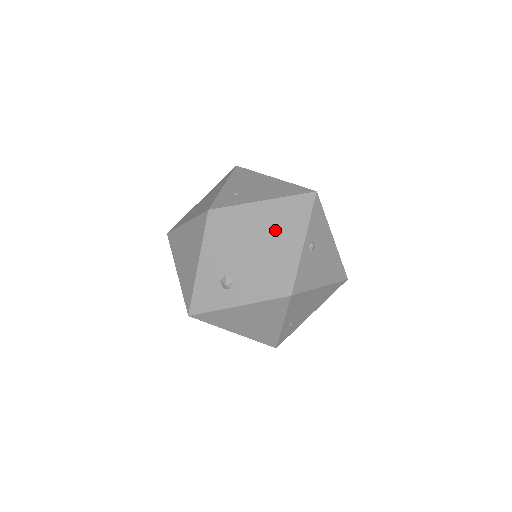
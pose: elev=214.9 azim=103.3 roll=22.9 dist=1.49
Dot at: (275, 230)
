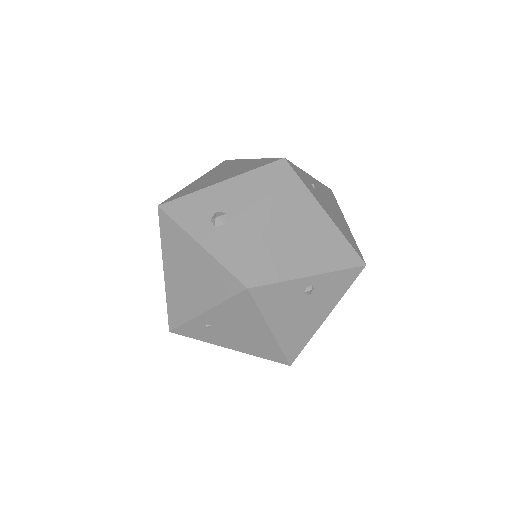
Dot at: (304, 237)
